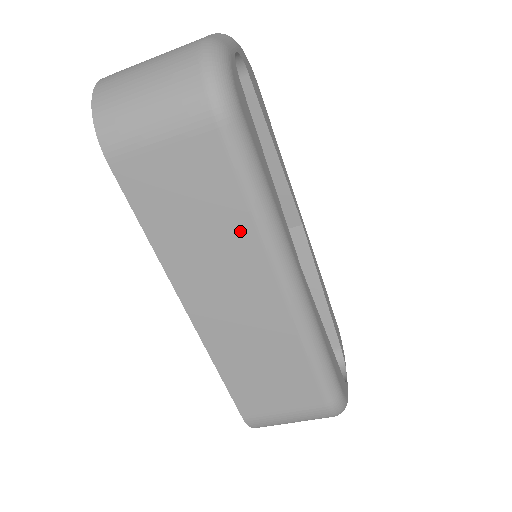
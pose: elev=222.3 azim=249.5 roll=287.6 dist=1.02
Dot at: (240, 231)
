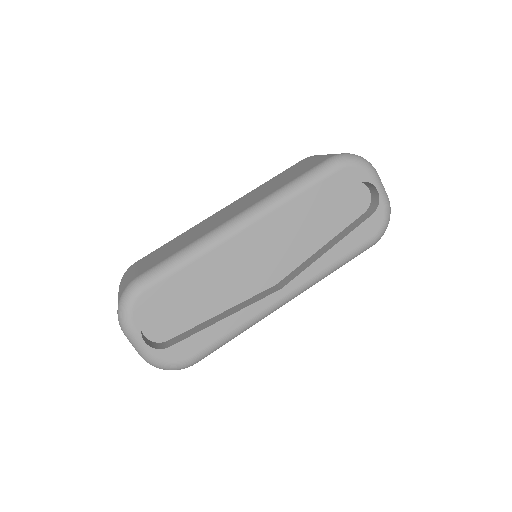
Dot at: occluded
